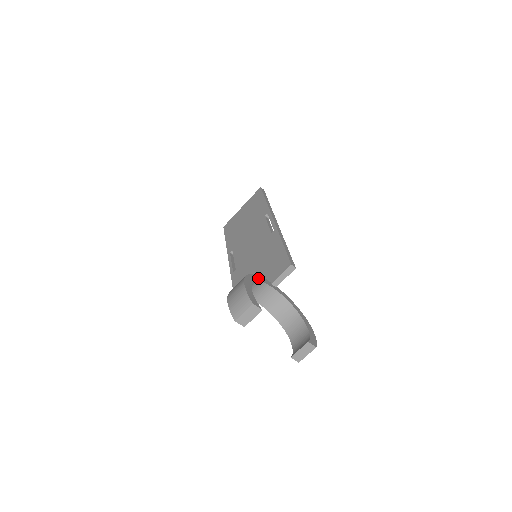
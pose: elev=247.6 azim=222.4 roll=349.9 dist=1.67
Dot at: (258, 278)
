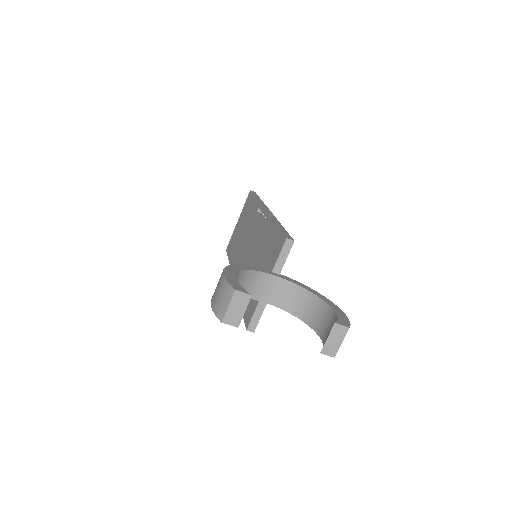
Dot at: (249, 267)
